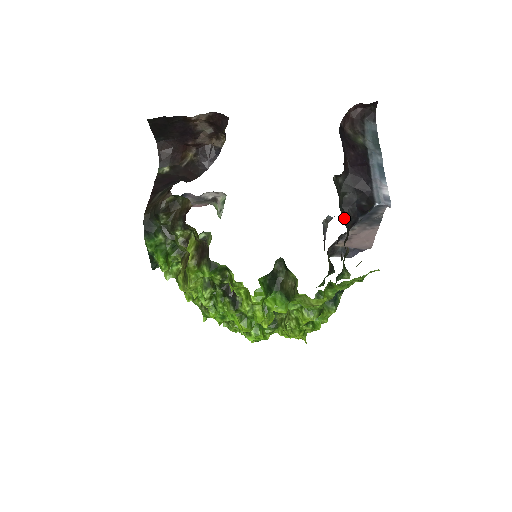
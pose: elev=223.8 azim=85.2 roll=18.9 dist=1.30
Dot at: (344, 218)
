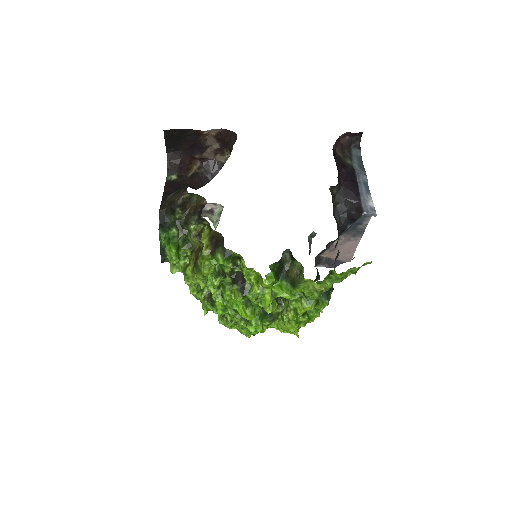
Dot at: occluded
